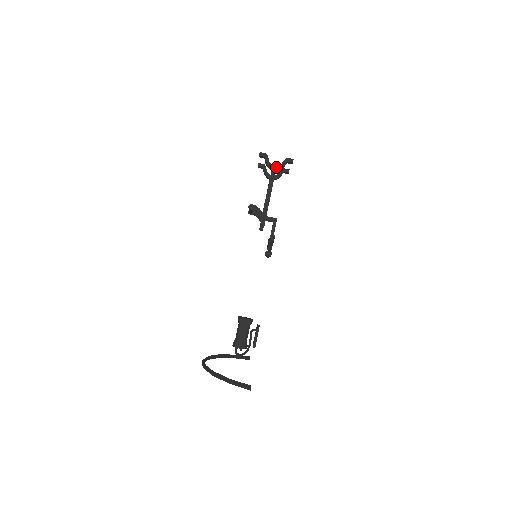
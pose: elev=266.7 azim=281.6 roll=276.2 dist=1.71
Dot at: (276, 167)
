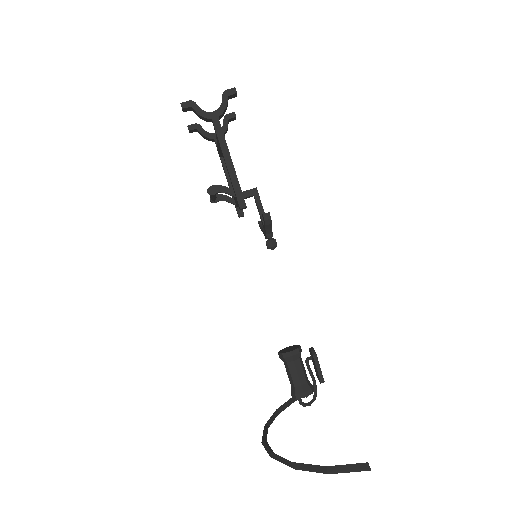
Dot at: (216, 113)
